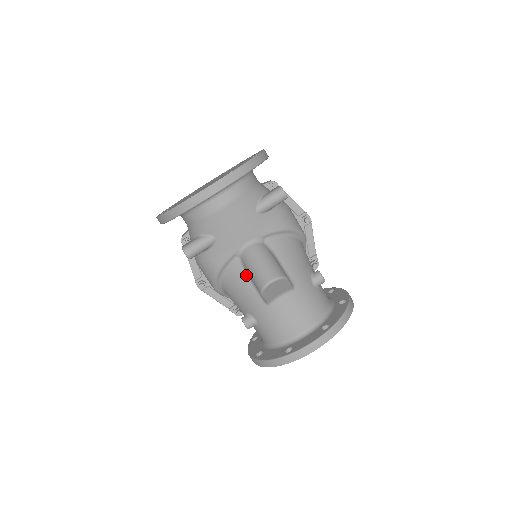
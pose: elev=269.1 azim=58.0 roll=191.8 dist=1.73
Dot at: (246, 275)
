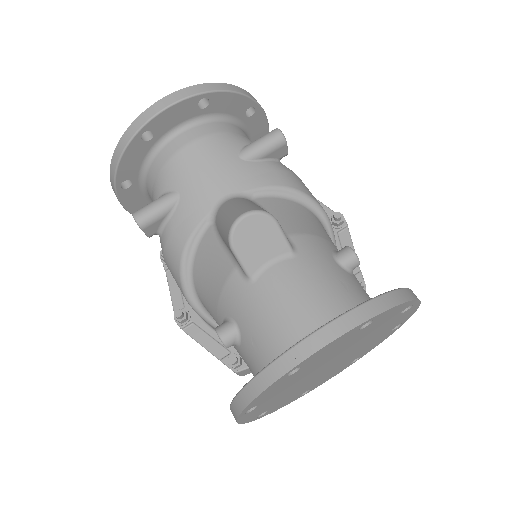
Dot at: (220, 244)
